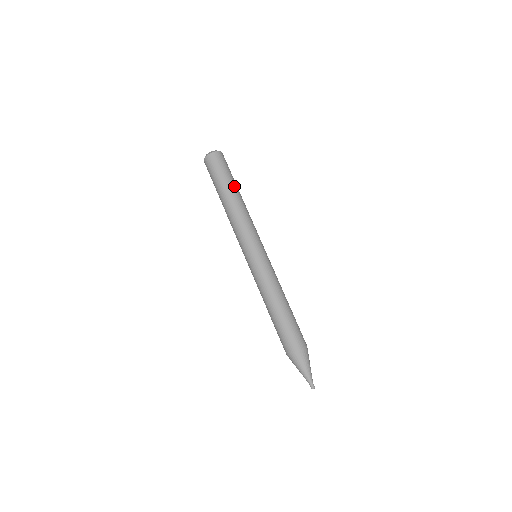
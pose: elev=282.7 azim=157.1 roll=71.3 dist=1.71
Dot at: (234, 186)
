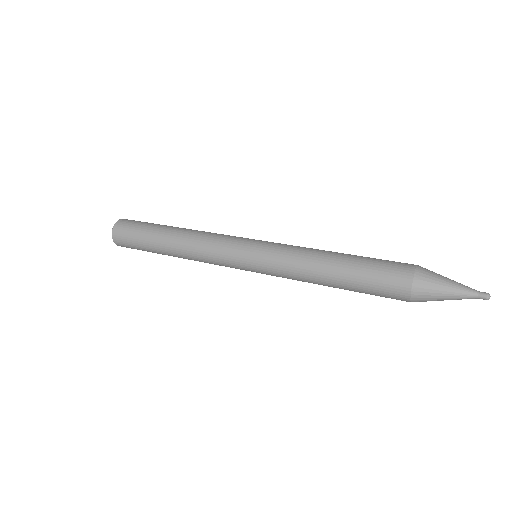
Dot at: occluded
